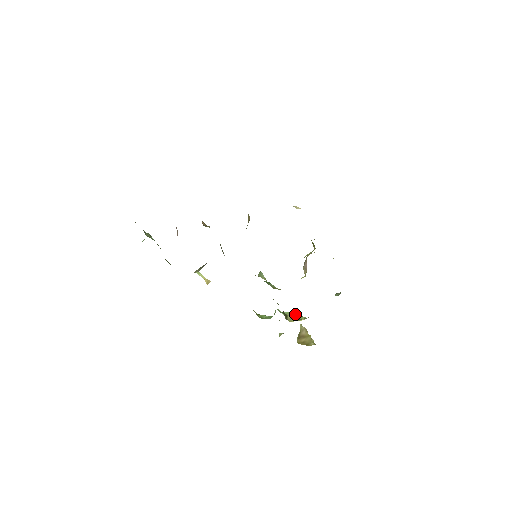
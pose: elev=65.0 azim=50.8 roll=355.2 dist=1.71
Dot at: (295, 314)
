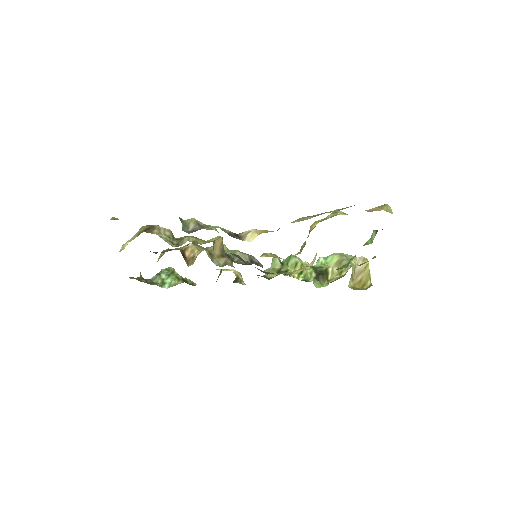
Dot at: (338, 260)
